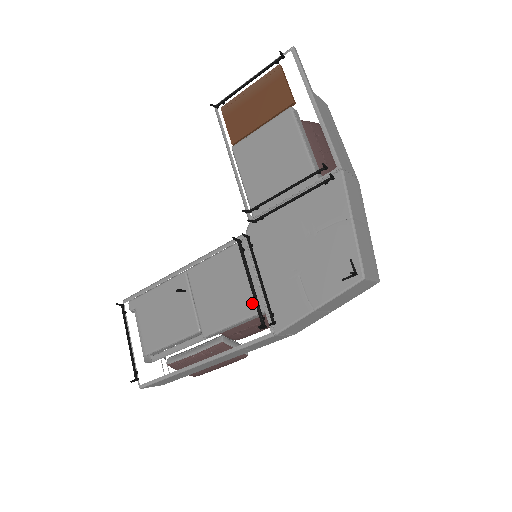
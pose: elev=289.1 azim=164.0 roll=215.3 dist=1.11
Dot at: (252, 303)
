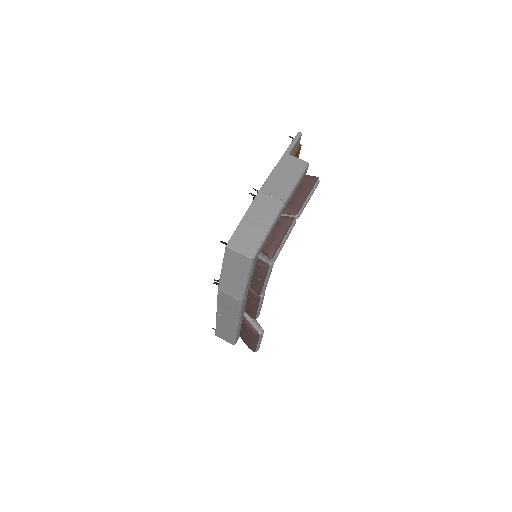
Dot at: occluded
